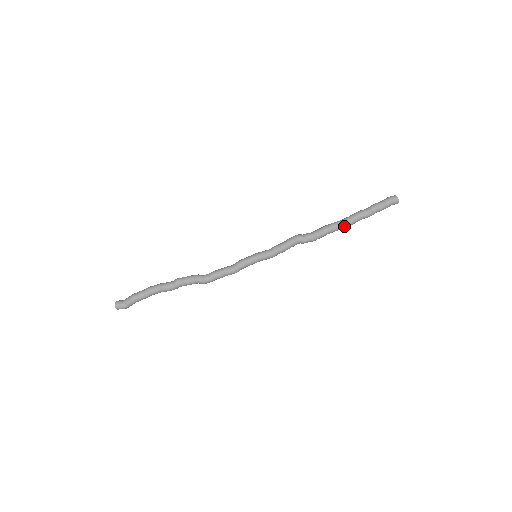
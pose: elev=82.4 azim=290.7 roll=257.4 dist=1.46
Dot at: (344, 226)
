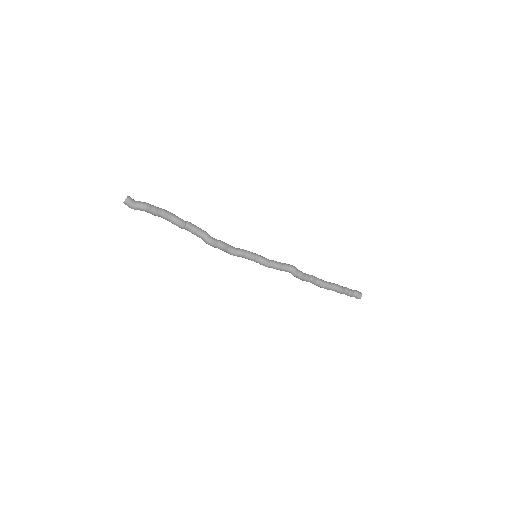
Dot at: (323, 286)
